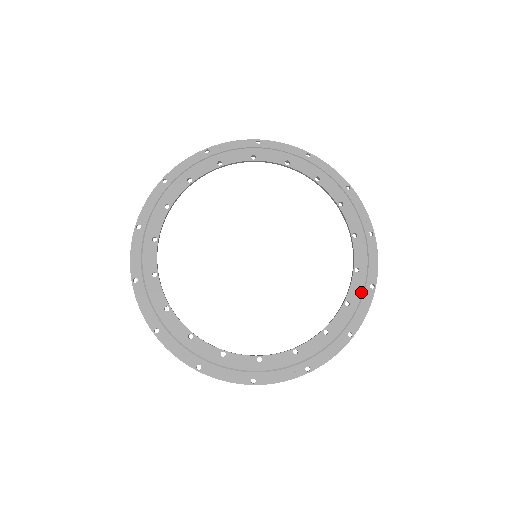
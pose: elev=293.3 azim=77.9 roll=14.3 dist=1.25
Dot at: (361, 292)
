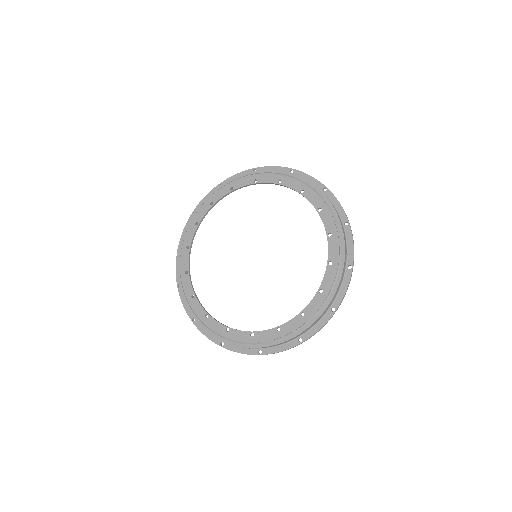
Dot at: (317, 309)
